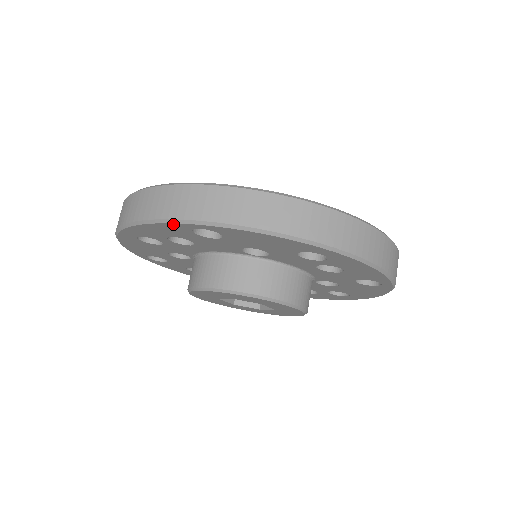
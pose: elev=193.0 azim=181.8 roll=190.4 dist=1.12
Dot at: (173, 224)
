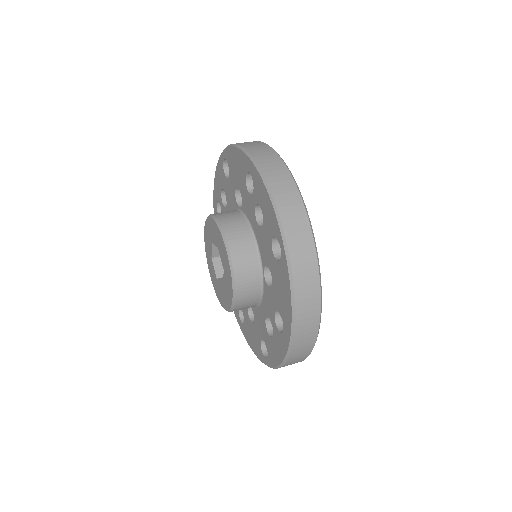
Dot at: (220, 160)
